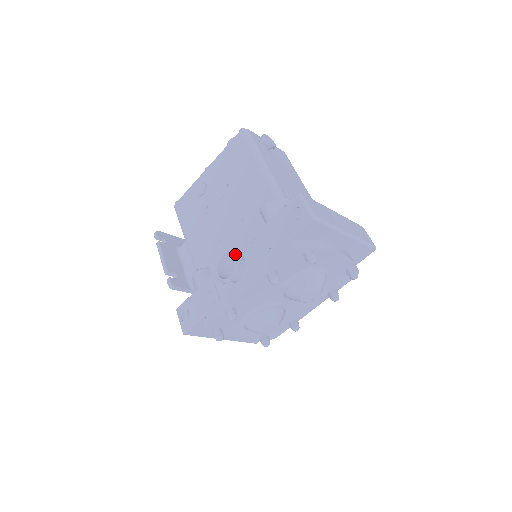
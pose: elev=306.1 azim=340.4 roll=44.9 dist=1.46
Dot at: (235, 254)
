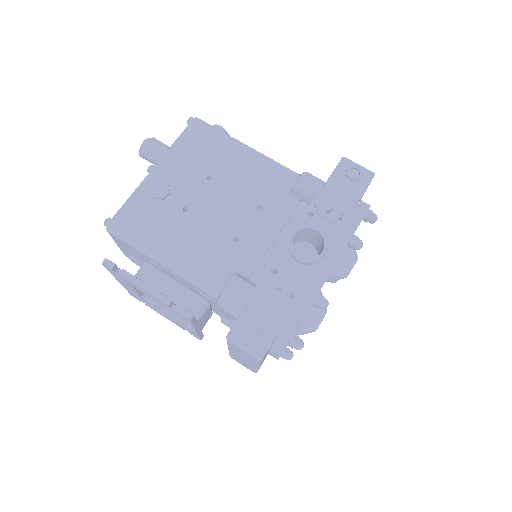
Dot at: (314, 227)
